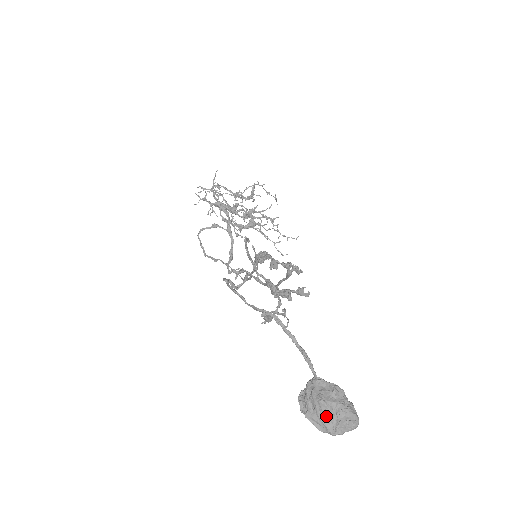
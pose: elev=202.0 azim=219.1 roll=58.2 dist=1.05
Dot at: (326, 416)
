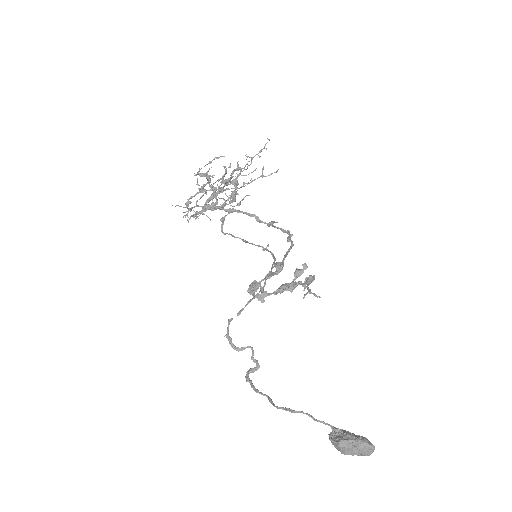
Dot at: (353, 455)
